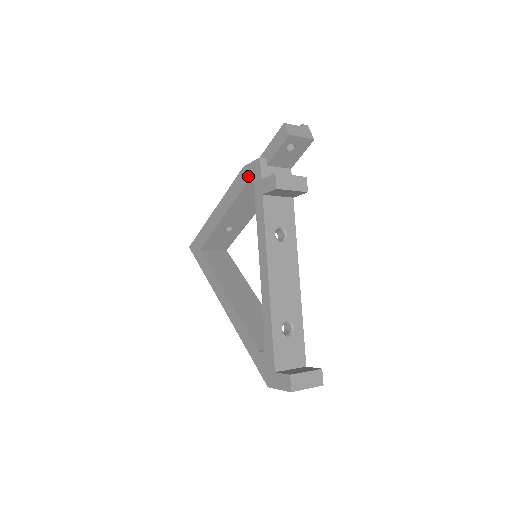
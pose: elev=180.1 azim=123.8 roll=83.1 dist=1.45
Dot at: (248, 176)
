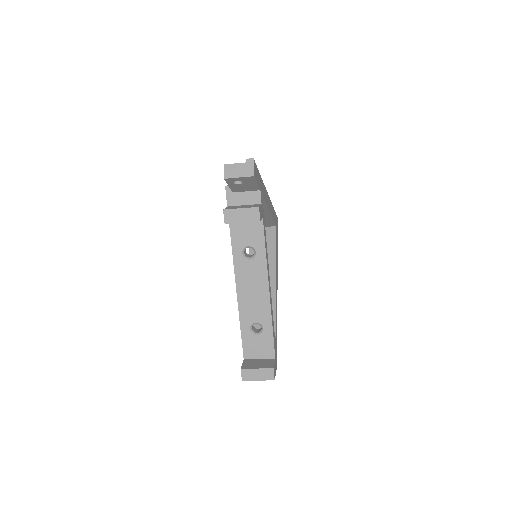
Dot at: occluded
